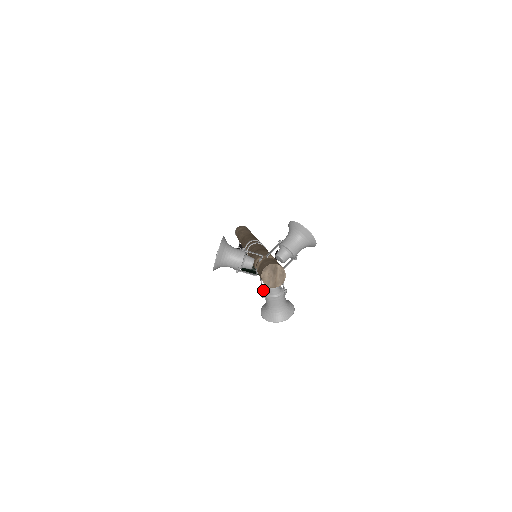
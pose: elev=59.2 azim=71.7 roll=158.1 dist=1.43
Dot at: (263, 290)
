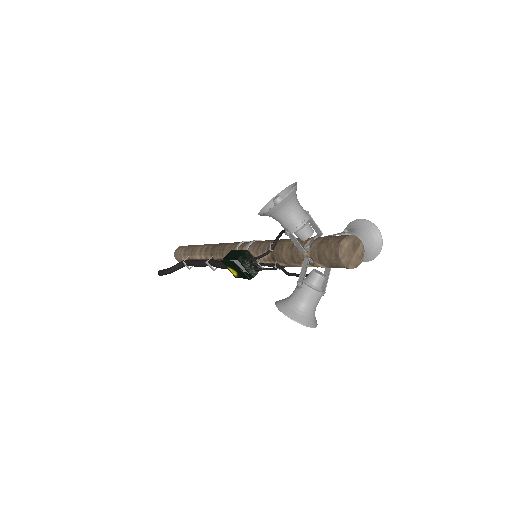
Dot at: (305, 274)
